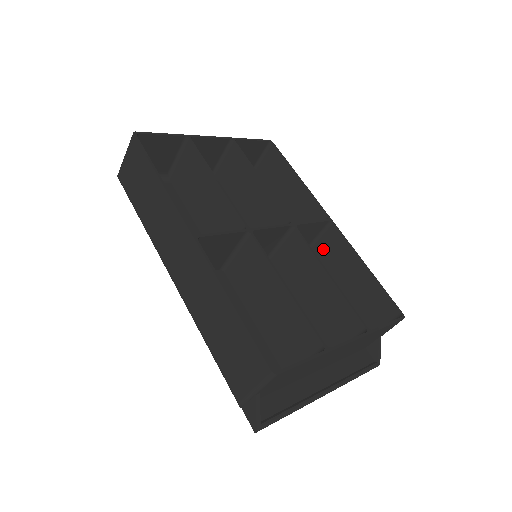
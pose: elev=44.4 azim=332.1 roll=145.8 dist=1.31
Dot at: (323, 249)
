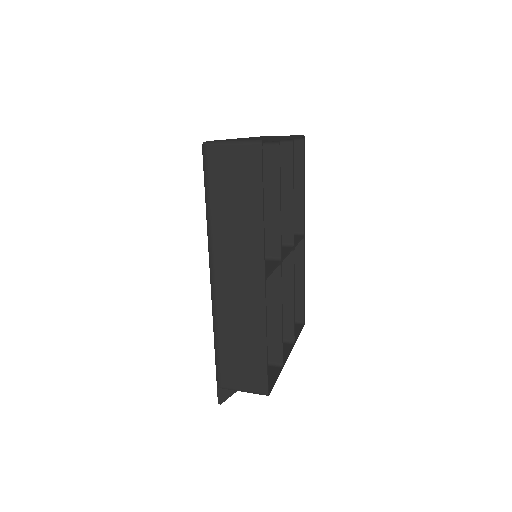
Dot at: occluded
